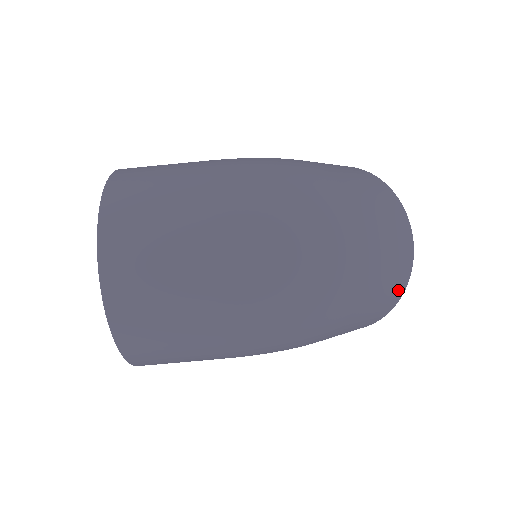
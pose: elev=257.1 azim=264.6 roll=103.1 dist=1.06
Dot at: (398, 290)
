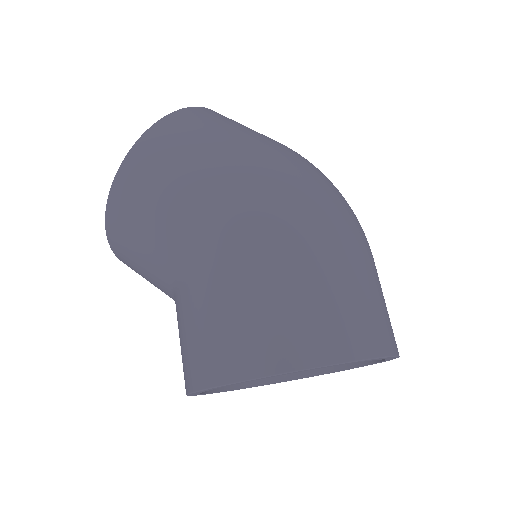
Dot at: (376, 336)
